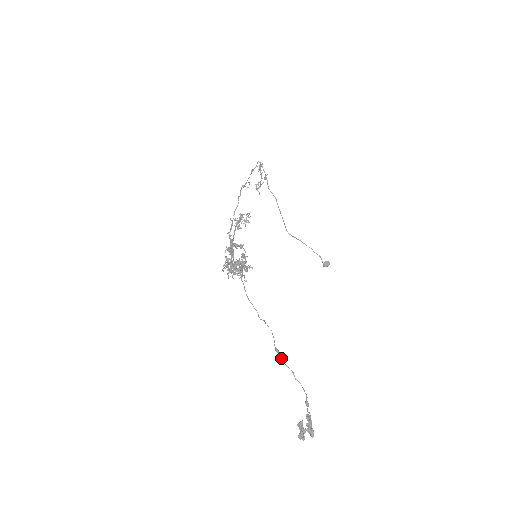
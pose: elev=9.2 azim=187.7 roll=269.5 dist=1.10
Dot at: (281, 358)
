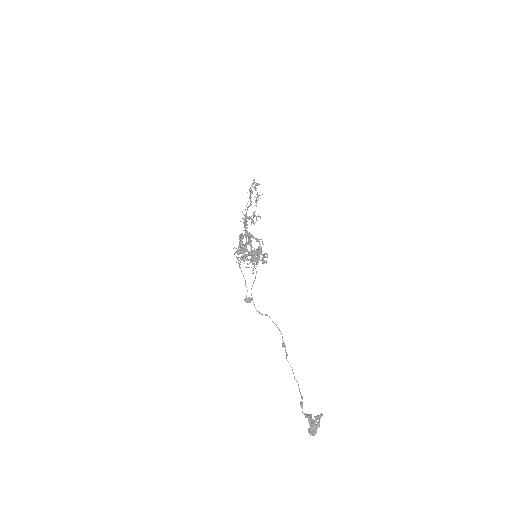
Dot at: (287, 354)
